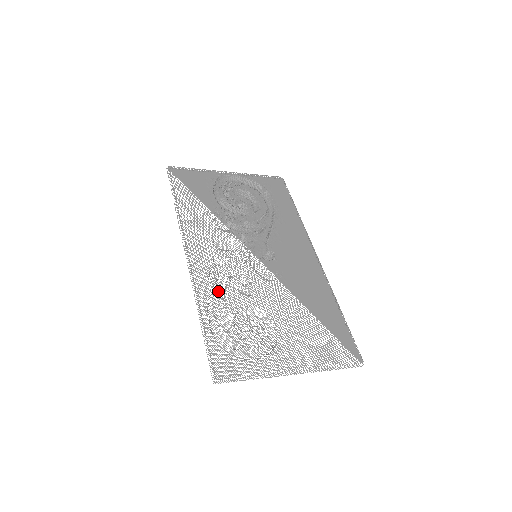
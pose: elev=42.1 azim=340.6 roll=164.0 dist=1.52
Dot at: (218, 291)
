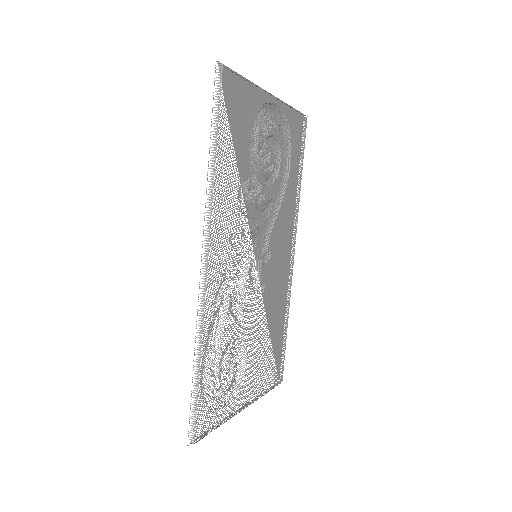
Dot at: (216, 316)
